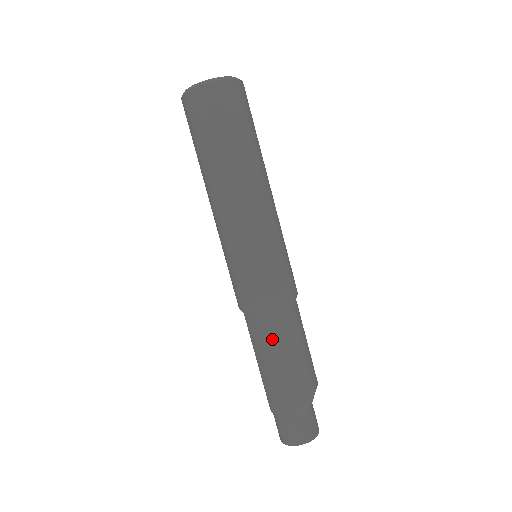
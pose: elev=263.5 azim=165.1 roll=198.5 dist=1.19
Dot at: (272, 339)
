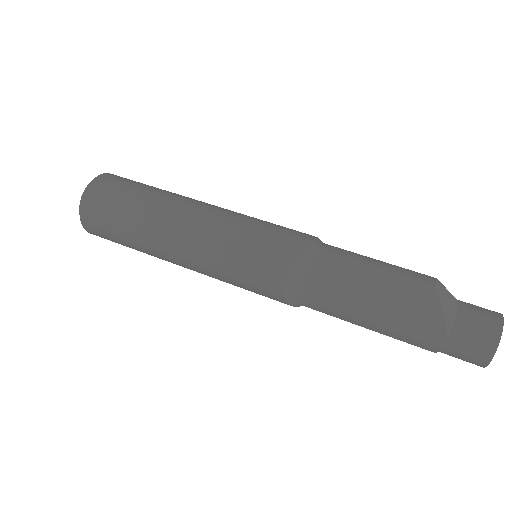
Dot at: (340, 294)
